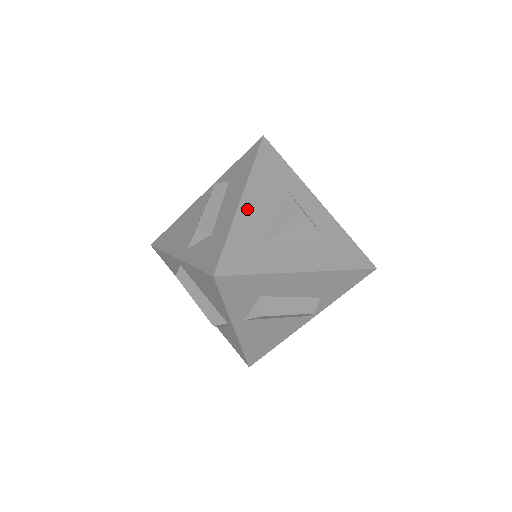
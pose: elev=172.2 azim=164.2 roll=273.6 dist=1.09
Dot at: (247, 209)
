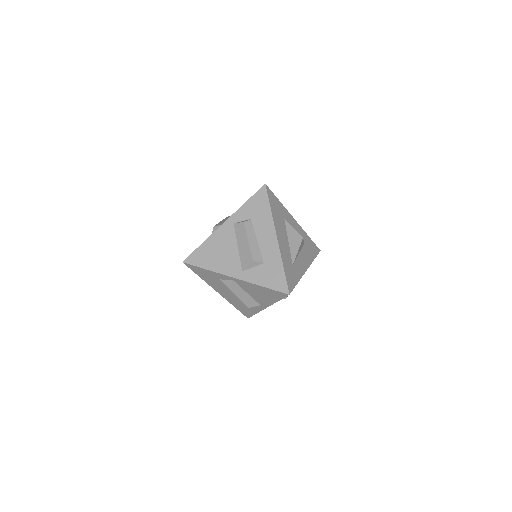
Dot at: (281, 244)
